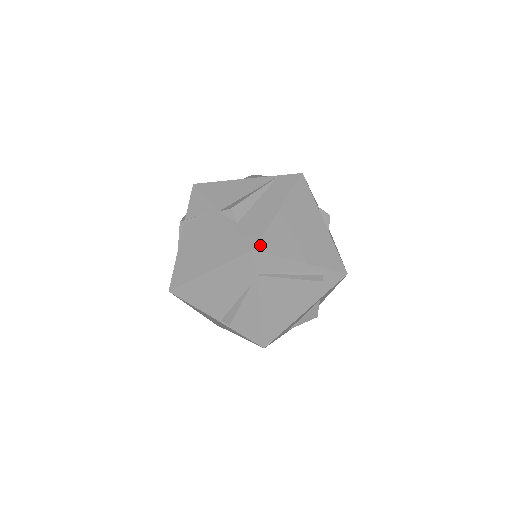
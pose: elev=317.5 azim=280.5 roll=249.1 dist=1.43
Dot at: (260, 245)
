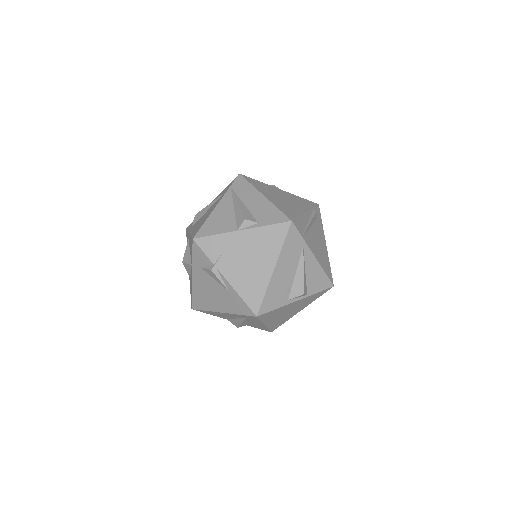
Dot at: (289, 217)
